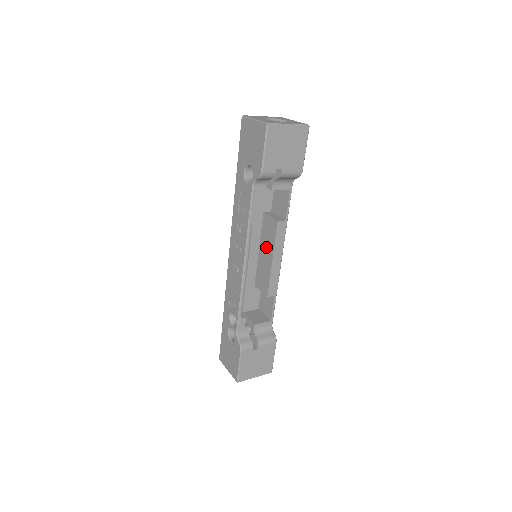
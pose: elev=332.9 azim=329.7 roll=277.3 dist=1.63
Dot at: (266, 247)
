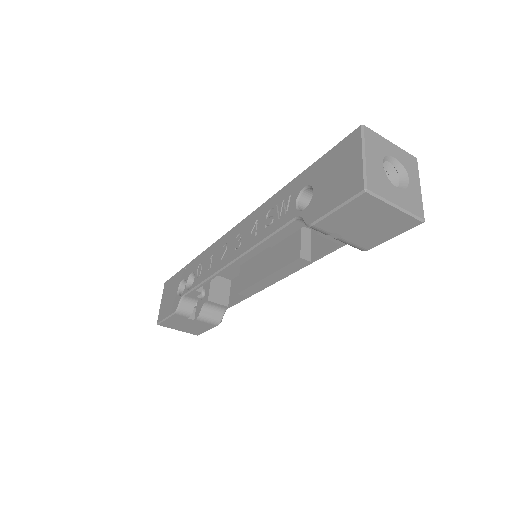
Dot at: (274, 257)
